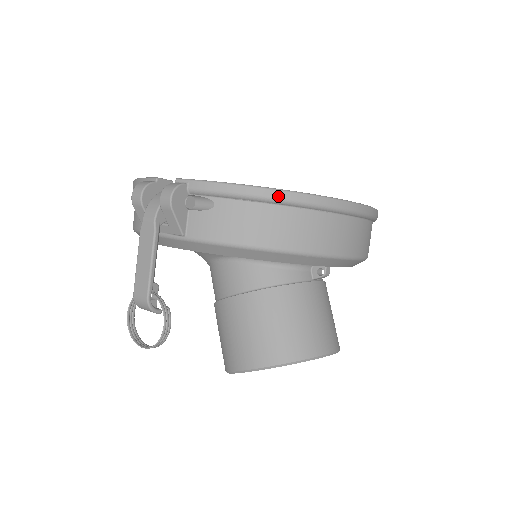
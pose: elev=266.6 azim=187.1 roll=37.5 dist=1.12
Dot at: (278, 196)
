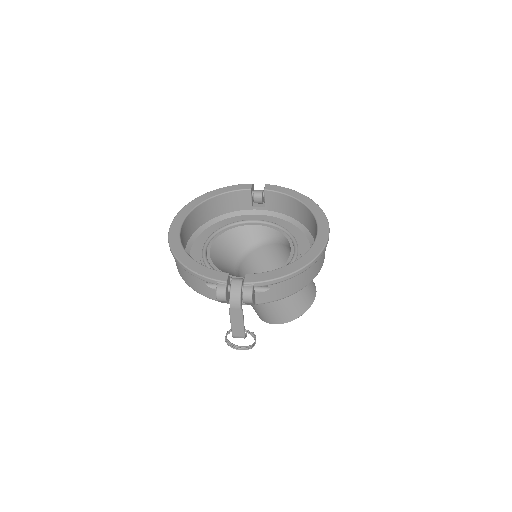
Dot at: (303, 271)
